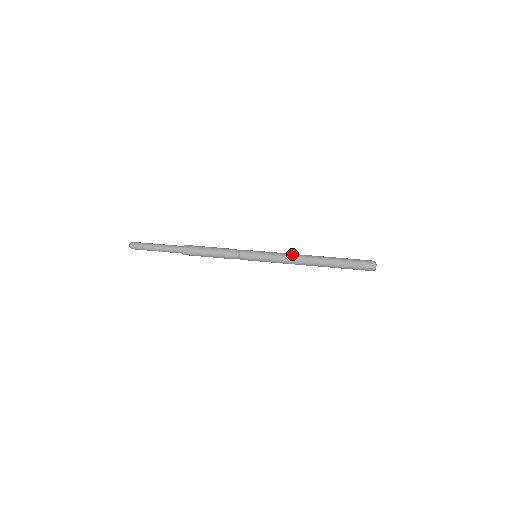
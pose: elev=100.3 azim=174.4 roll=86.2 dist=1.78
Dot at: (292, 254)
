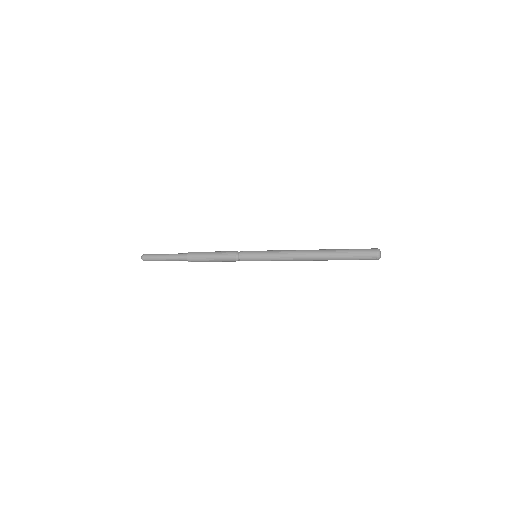
Dot at: (290, 252)
